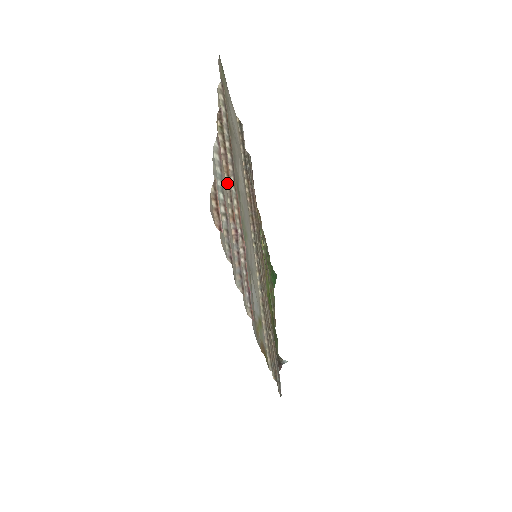
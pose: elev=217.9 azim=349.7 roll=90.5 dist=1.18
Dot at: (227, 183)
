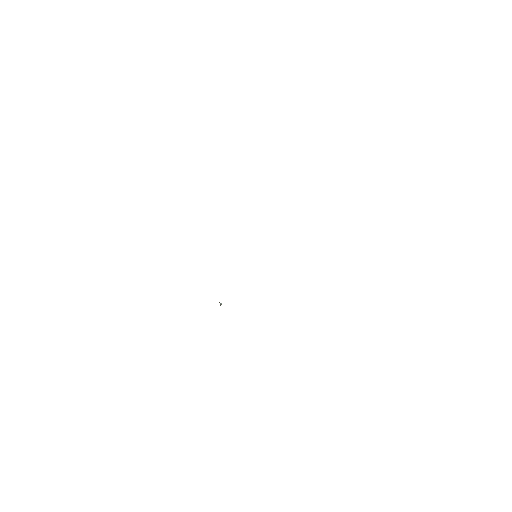
Dot at: occluded
